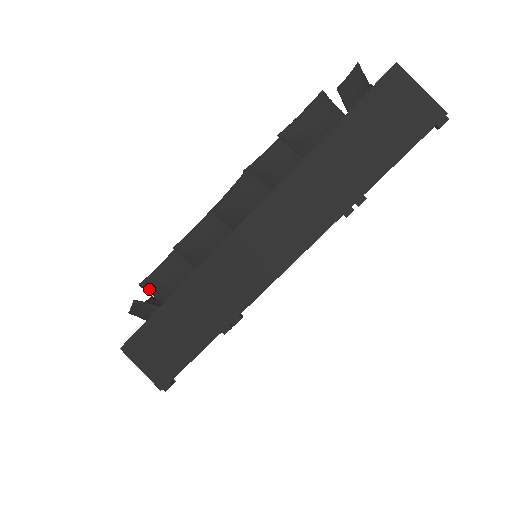
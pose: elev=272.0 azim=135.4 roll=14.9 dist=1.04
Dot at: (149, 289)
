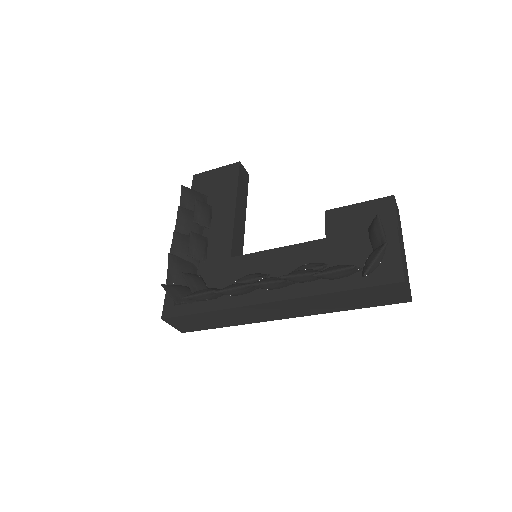
Dot at: occluded
